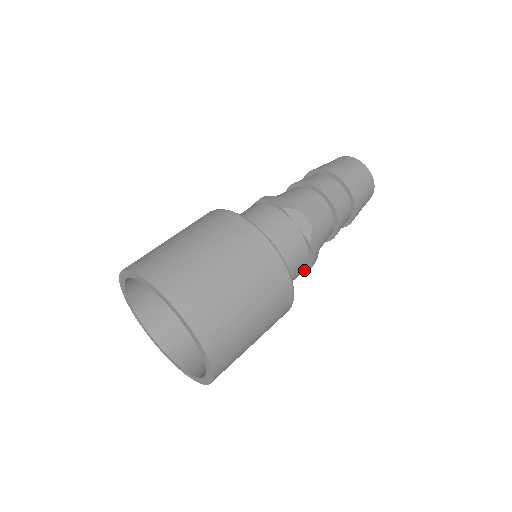
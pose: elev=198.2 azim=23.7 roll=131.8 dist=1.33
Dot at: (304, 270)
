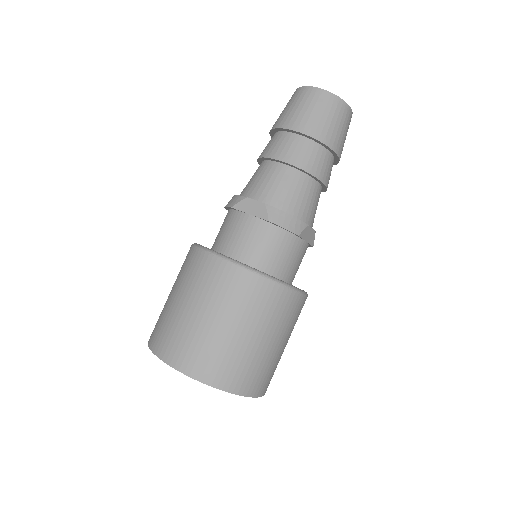
Dot at: occluded
